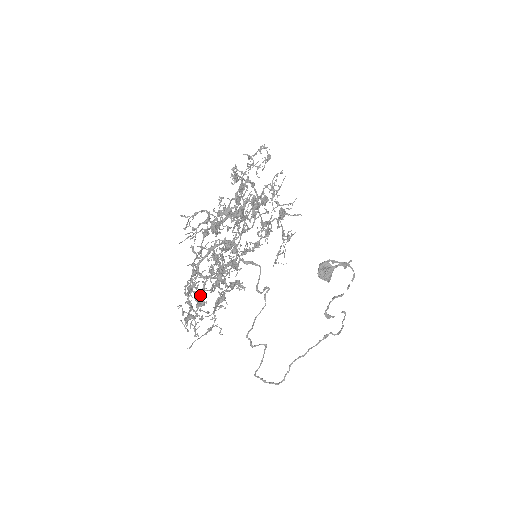
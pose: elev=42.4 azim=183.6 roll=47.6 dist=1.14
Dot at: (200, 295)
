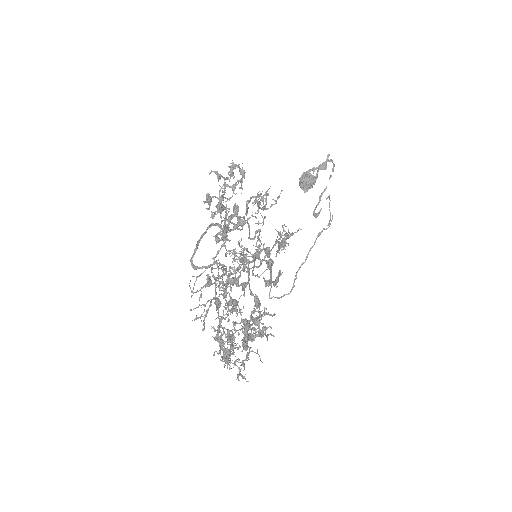
Dot at: (231, 342)
